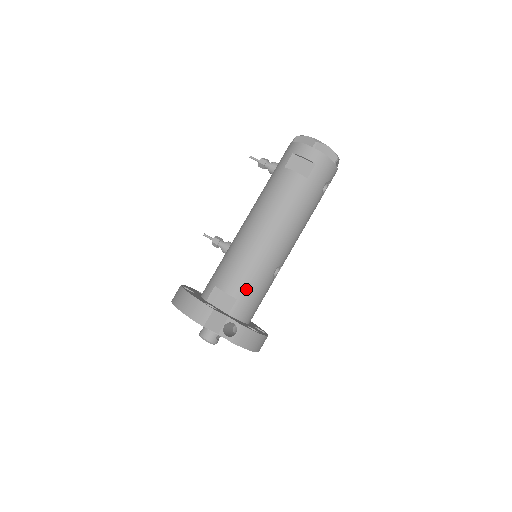
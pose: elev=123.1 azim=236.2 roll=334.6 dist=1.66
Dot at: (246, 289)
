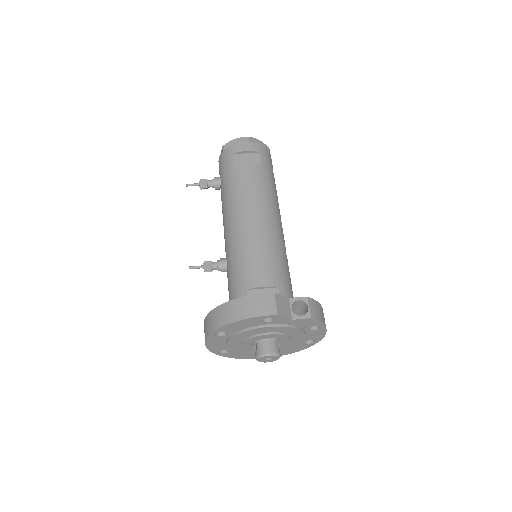
Dot at: (279, 274)
